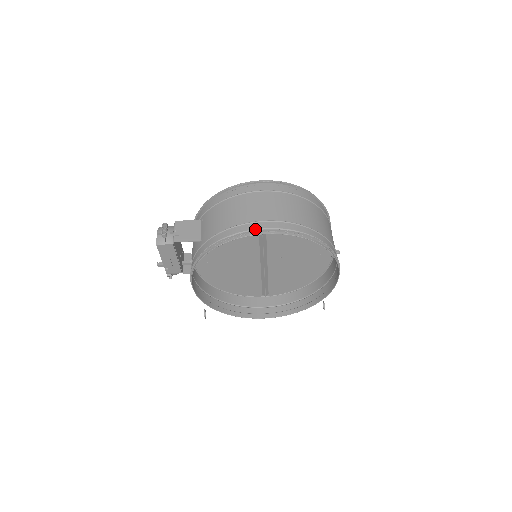
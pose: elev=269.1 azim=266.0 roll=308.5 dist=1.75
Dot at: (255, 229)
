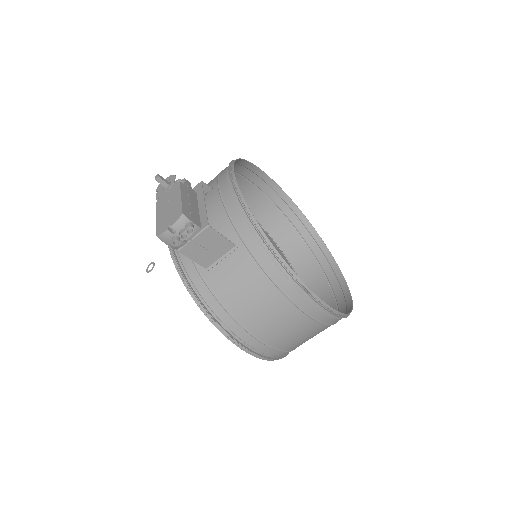
Dot at: (247, 344)
